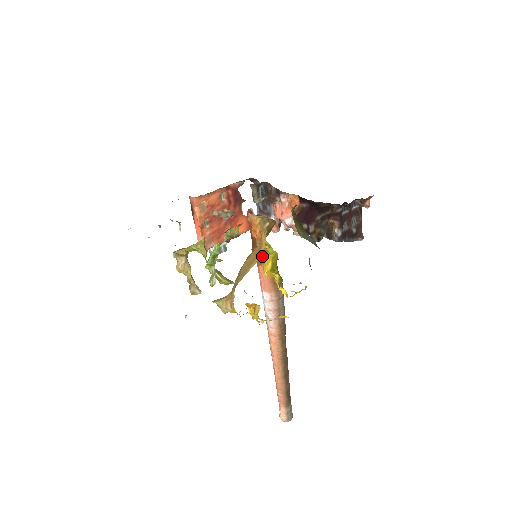
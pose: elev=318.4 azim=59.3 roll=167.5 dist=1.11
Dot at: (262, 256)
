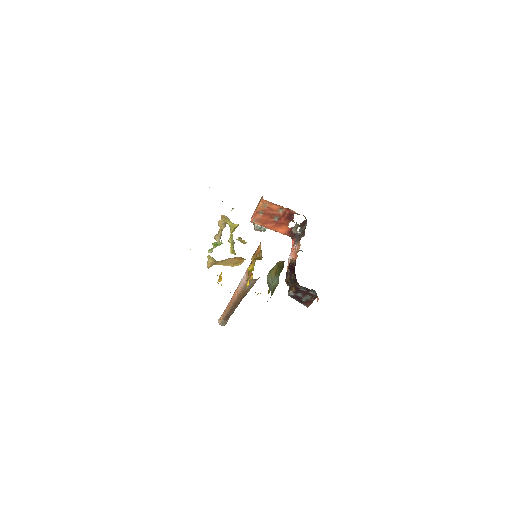
Dot at: (252, 261)
